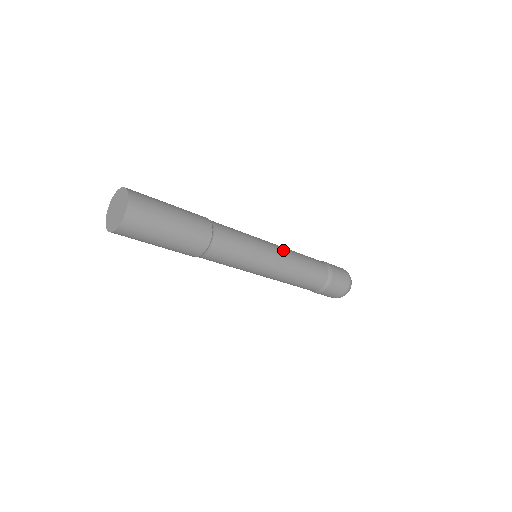
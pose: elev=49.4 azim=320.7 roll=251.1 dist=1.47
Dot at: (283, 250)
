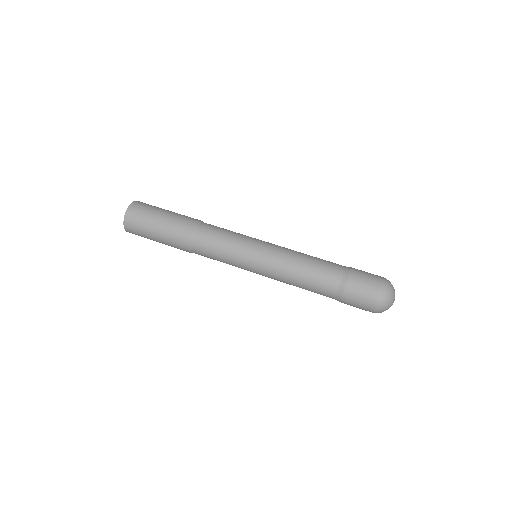
Dot at: (274, 259)
